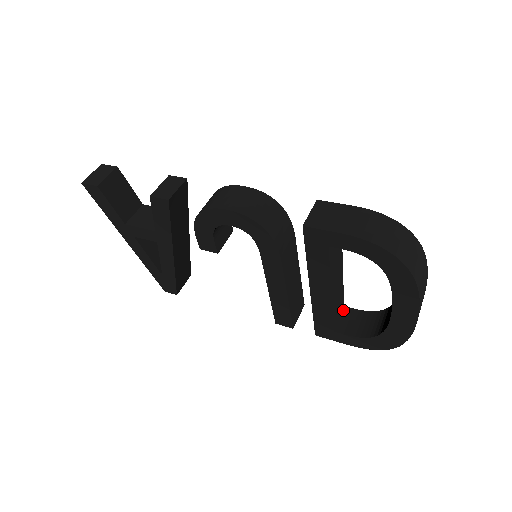
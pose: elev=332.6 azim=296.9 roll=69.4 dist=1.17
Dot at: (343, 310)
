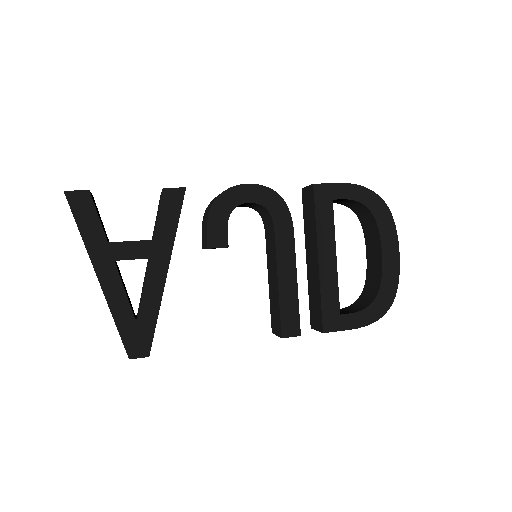
Dot at: occluded
